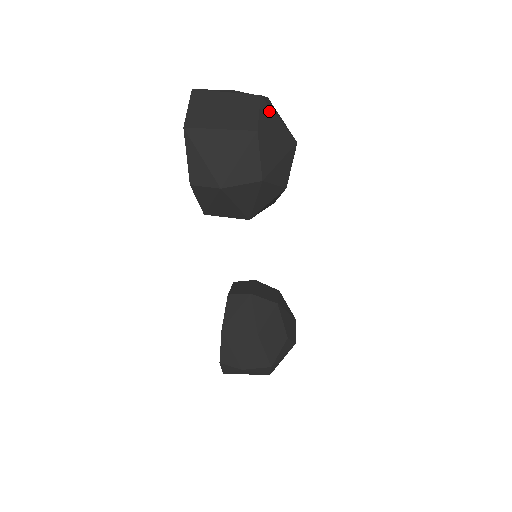
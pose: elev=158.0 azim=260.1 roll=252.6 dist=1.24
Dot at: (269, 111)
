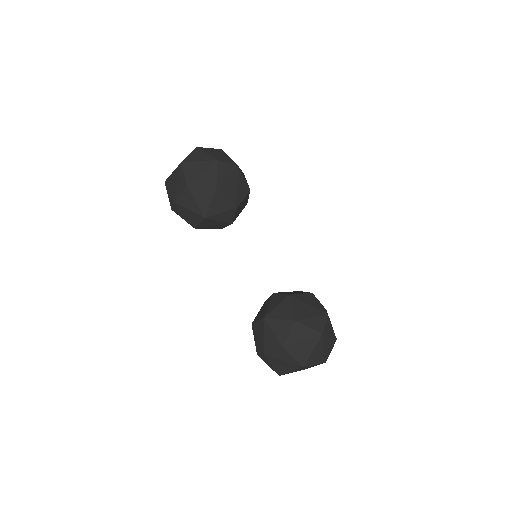
Dot at: (199, 152)
